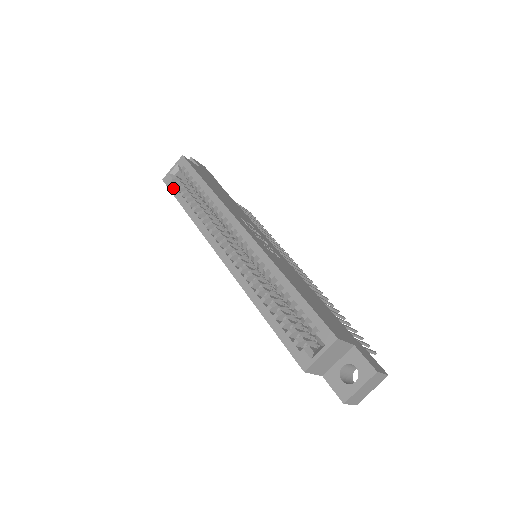
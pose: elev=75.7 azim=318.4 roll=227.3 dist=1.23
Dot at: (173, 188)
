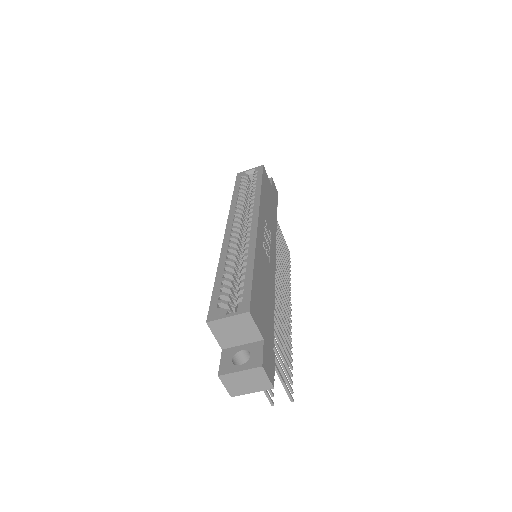
Dot at: (239, 180)
